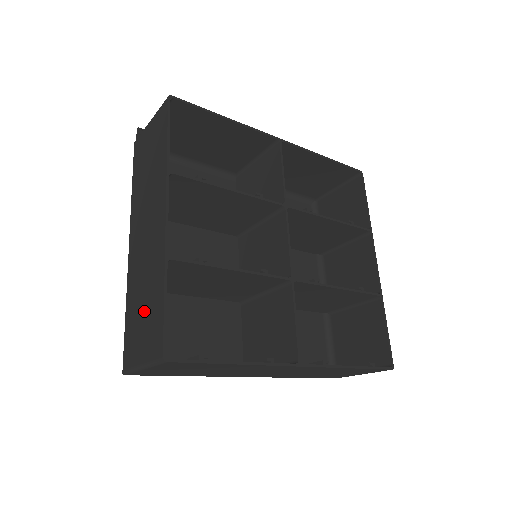
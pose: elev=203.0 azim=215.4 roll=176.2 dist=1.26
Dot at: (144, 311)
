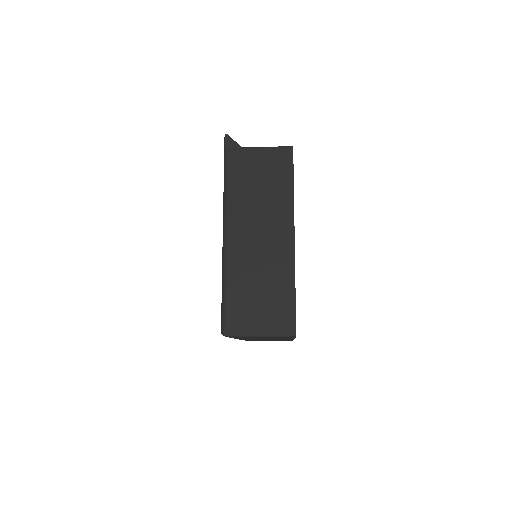
Dot at: (264, 297)
